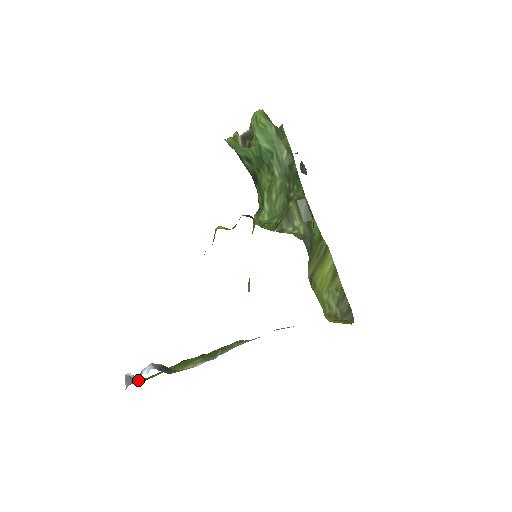
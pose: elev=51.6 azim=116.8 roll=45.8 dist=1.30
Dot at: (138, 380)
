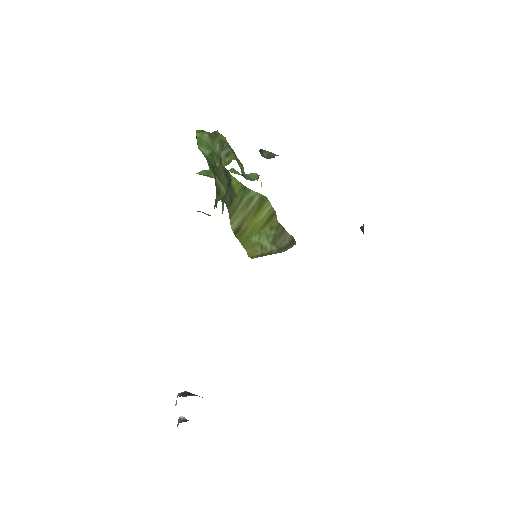
Dot at: (186, 420)
